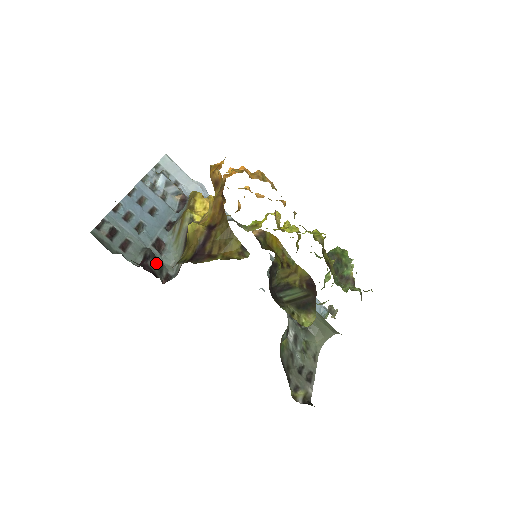
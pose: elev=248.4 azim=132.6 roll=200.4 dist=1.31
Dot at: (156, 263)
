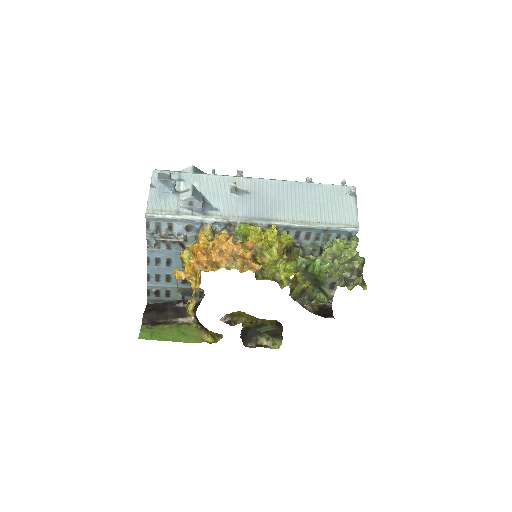
Dot at: (189, 294)
